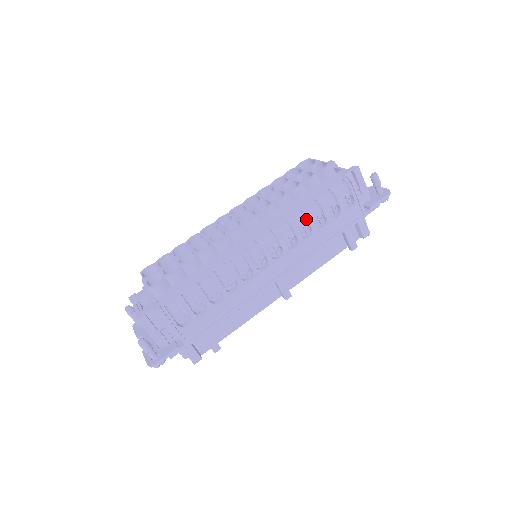
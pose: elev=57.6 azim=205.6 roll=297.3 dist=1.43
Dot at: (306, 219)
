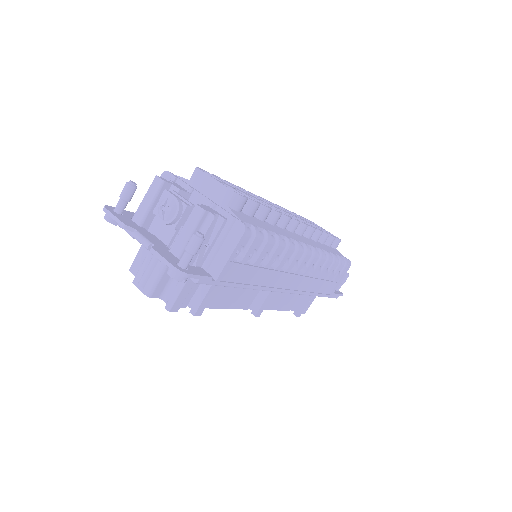
Dot at: (326, 263)
